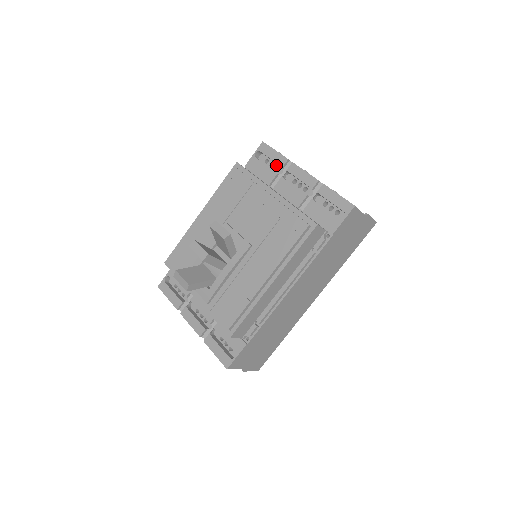
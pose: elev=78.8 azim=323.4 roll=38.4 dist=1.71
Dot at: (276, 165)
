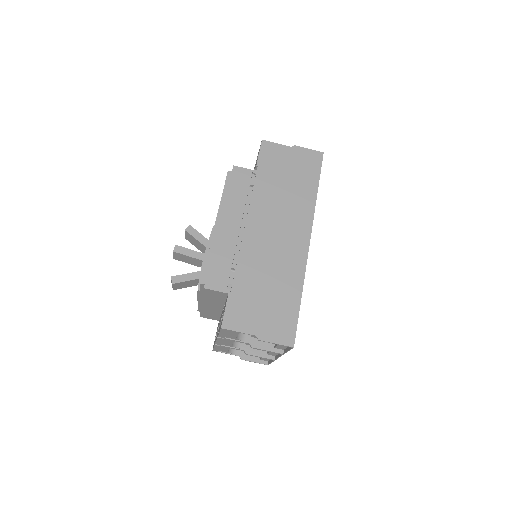
Dot at: occluded
